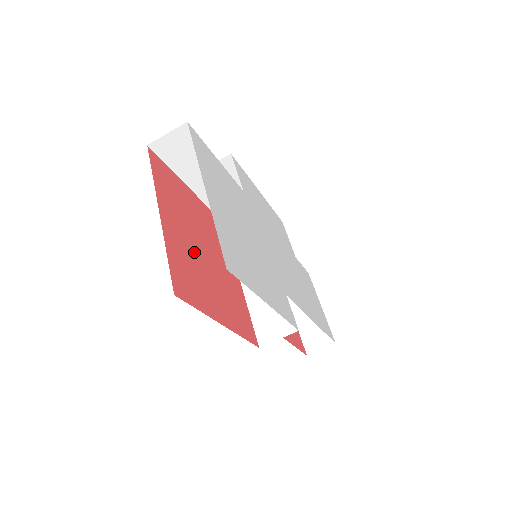
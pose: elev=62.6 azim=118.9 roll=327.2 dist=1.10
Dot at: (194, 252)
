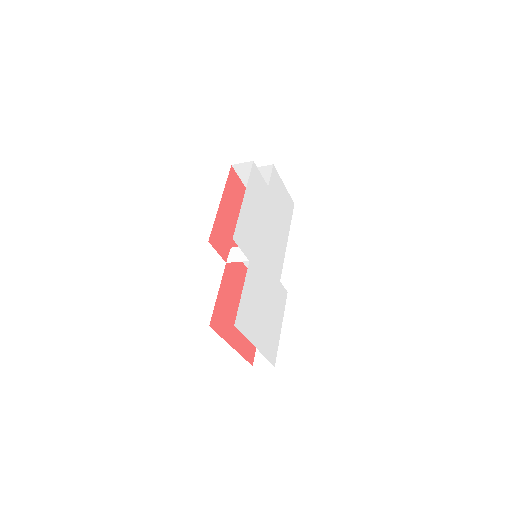
Dot at: occluded
